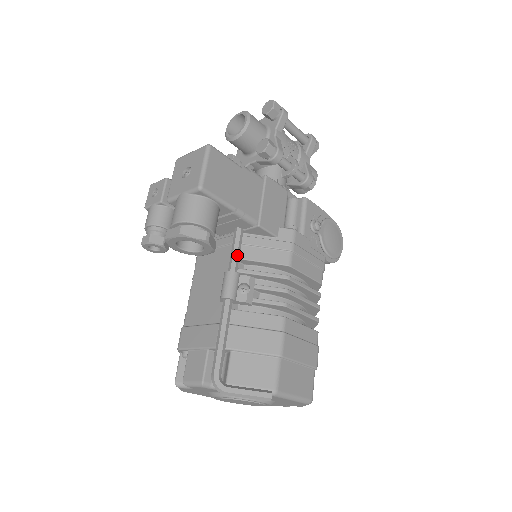
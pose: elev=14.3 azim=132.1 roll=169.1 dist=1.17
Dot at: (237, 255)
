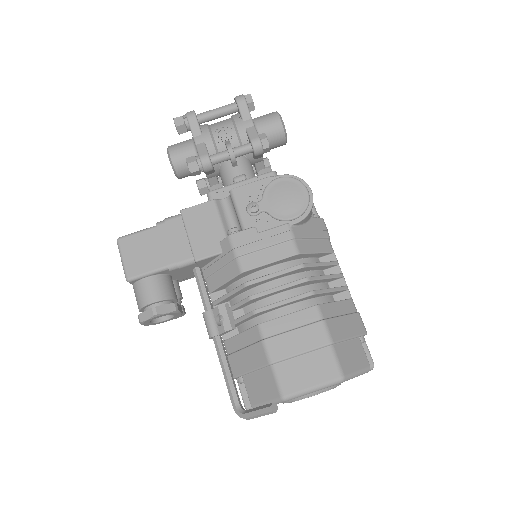
Dot at: (203, 294)
